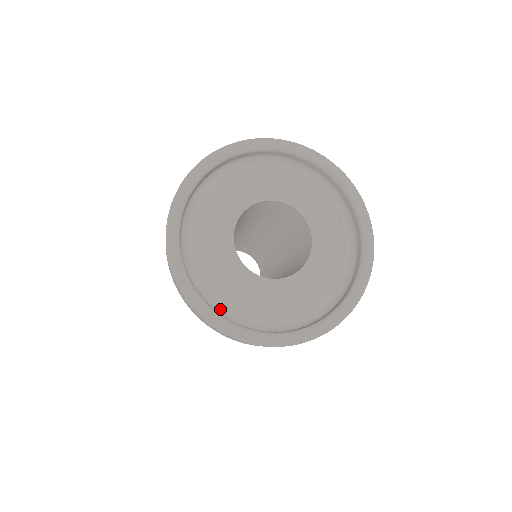
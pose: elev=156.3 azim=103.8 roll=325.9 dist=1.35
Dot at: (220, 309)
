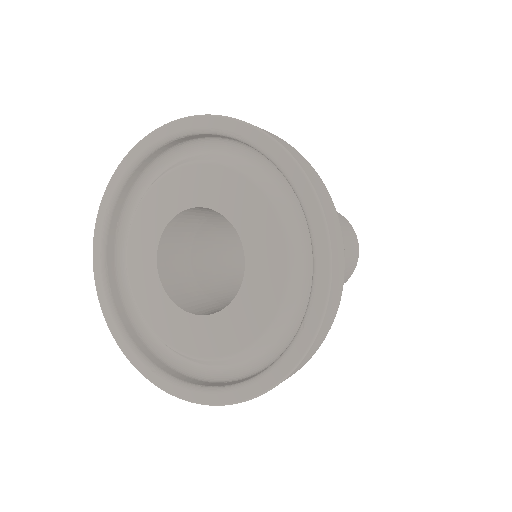
Dot at: (143, 325)
